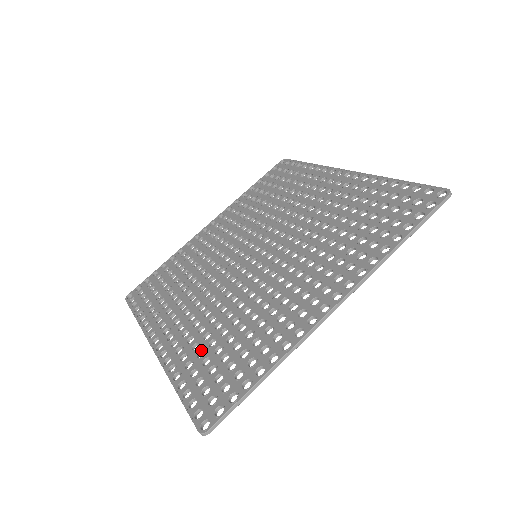
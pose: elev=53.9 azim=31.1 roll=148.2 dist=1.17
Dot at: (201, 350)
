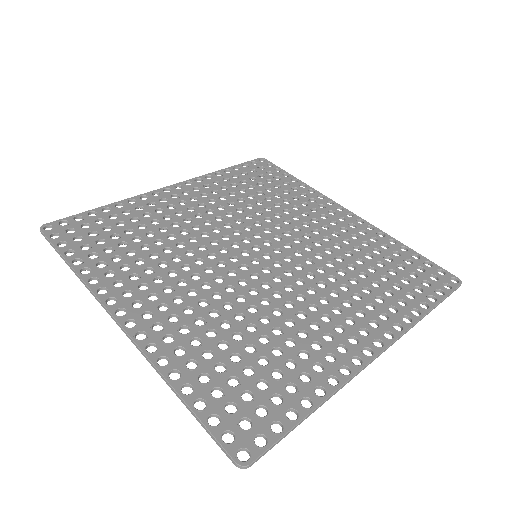
Dot at: (207, 349)
